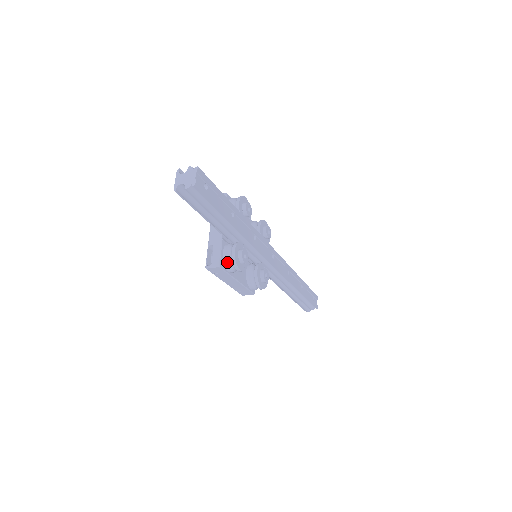
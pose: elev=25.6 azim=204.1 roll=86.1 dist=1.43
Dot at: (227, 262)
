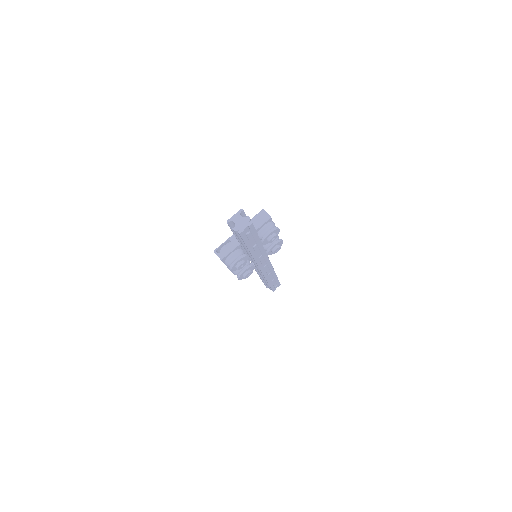
Dot at: (228, 261)
